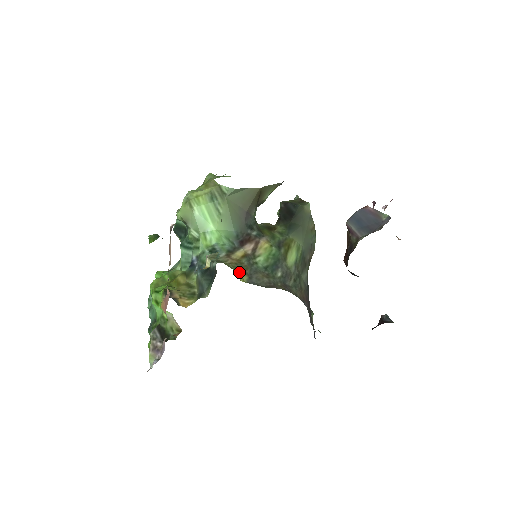
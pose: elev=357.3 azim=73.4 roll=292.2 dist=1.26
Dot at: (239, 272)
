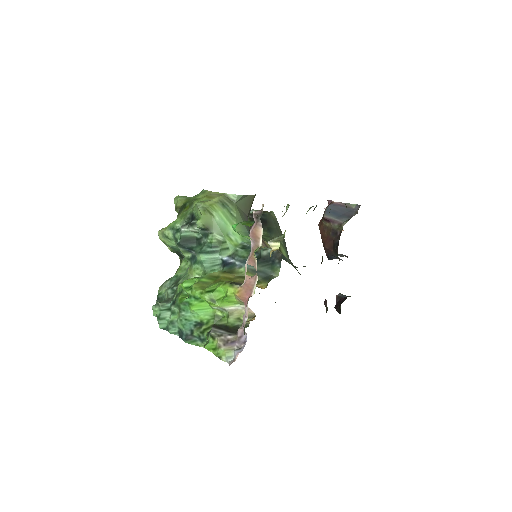
Dot at: occluded
